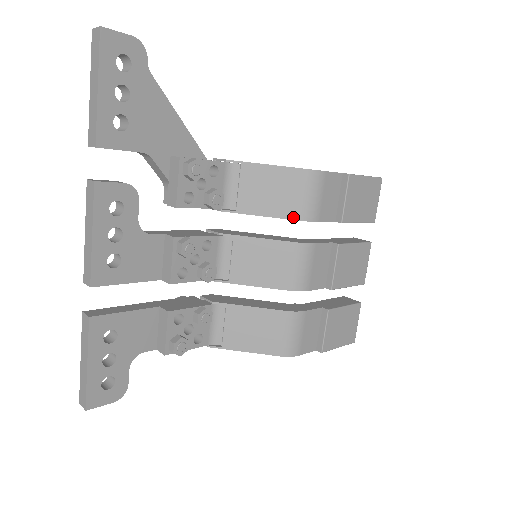
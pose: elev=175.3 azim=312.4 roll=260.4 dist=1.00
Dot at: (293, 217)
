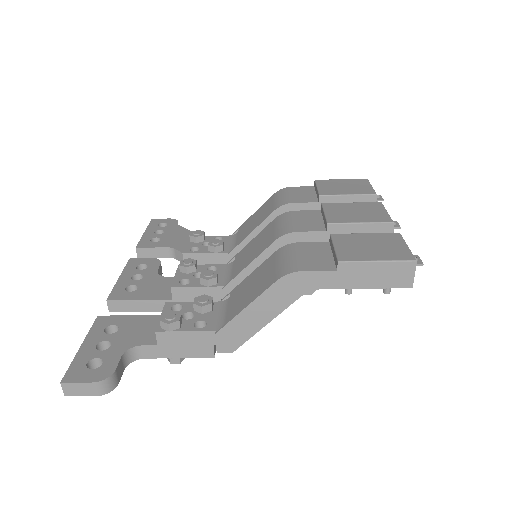
Dot at: (271, 213)
